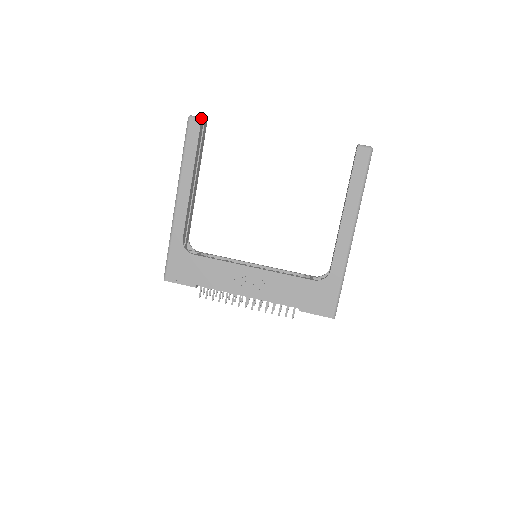
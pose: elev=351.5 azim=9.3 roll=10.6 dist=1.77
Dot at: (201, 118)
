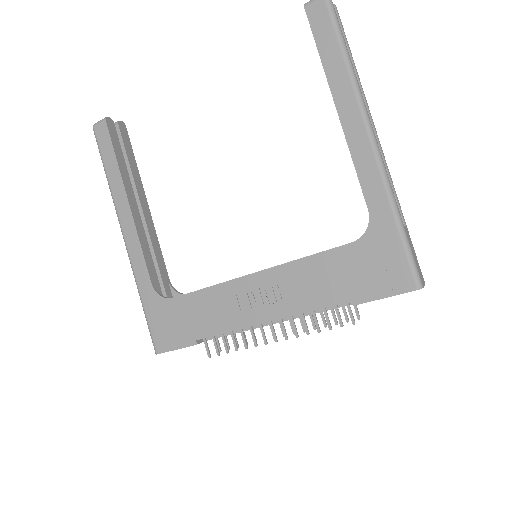
Dot at: (105, 118)
